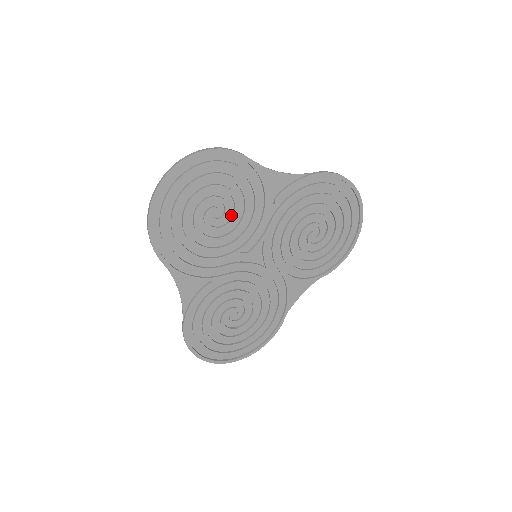
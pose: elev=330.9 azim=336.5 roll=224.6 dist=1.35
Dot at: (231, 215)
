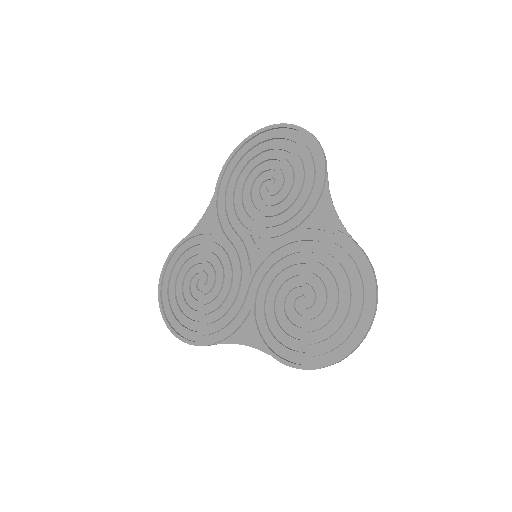
Dot at: (276, 200)
